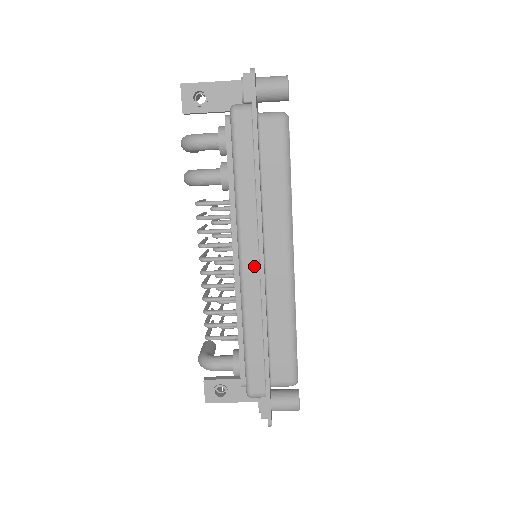
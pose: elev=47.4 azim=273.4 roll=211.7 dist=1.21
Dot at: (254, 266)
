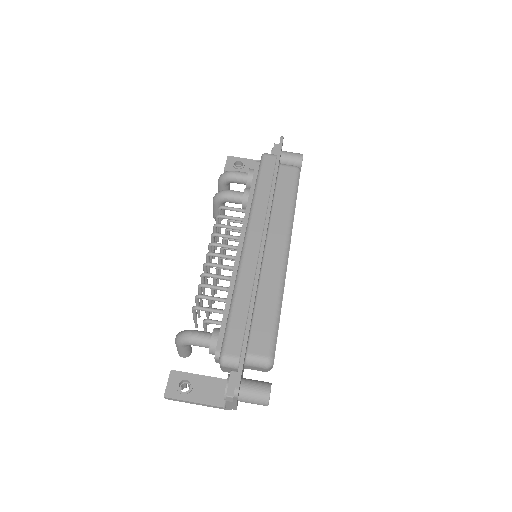
Dot at: (256, 245)
